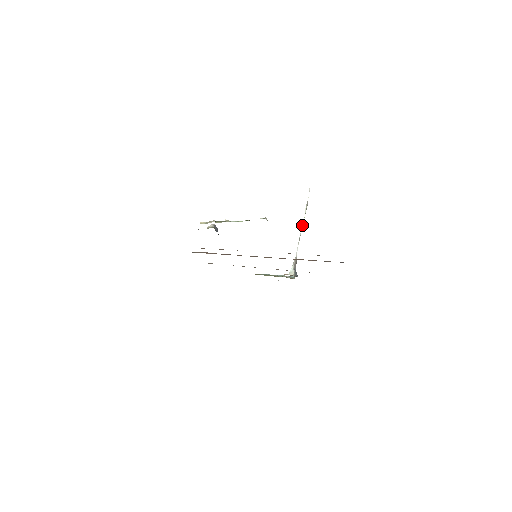
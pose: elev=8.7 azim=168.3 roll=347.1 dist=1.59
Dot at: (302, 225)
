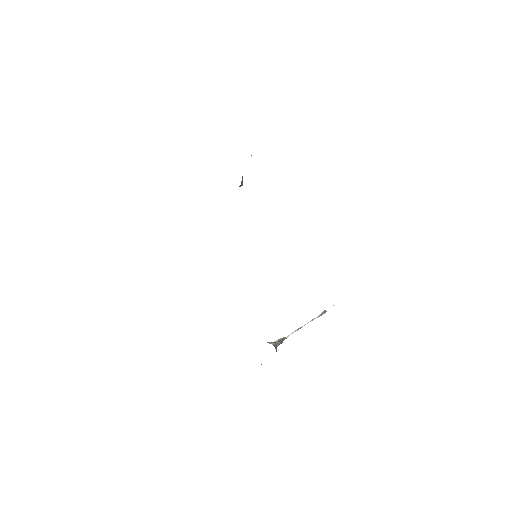
Dot at: occluded
